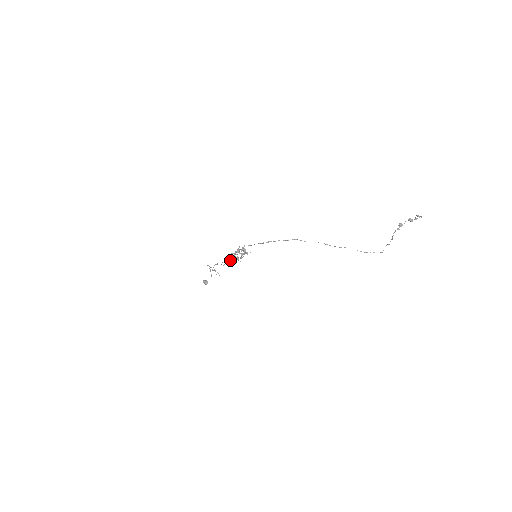
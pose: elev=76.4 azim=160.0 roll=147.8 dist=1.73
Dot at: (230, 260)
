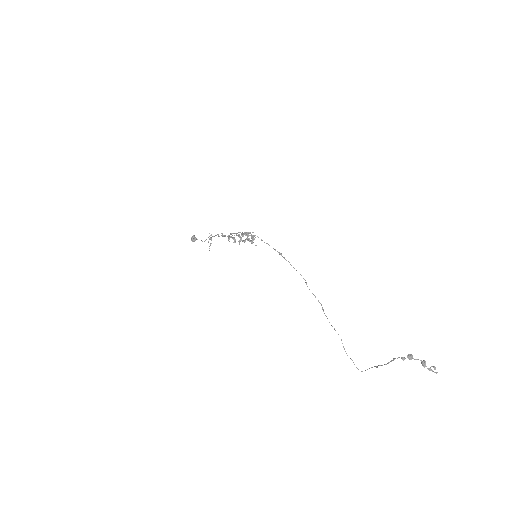
Dot at: occluded
